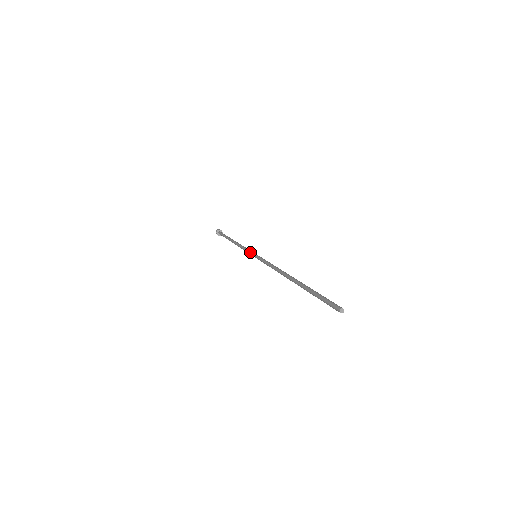
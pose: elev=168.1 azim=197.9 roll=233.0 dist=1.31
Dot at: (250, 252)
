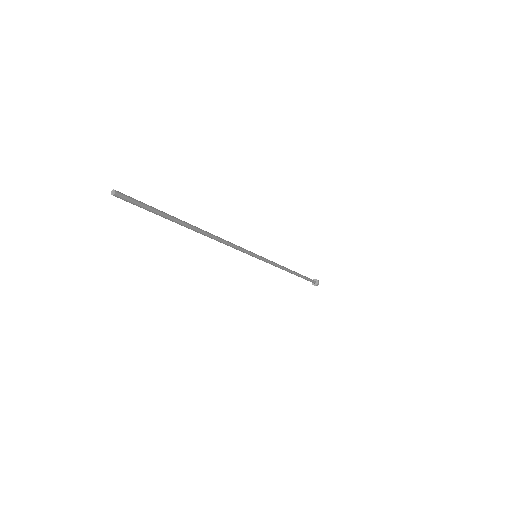
Dot at: occluded
